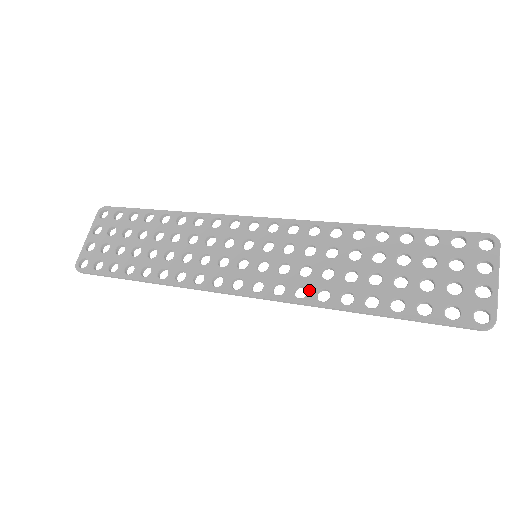
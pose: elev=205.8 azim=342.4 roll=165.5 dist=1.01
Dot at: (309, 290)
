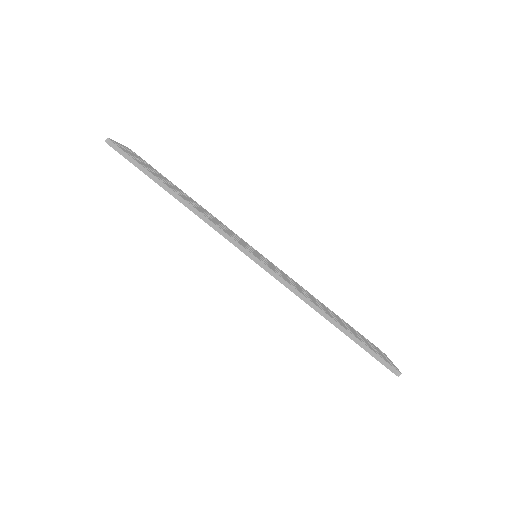
Dot at: (298, 289)
